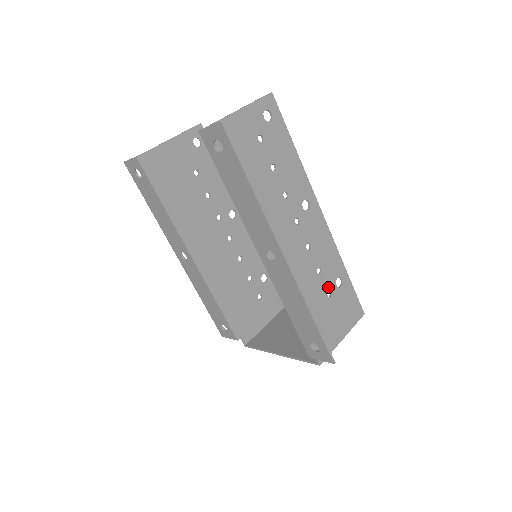
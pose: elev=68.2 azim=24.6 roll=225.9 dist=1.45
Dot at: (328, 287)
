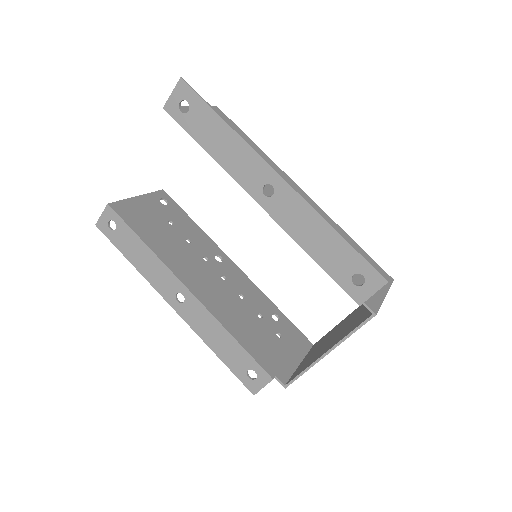
Dot at: occluded
